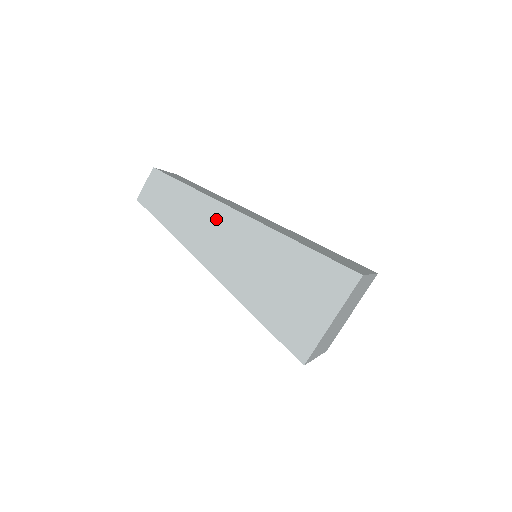
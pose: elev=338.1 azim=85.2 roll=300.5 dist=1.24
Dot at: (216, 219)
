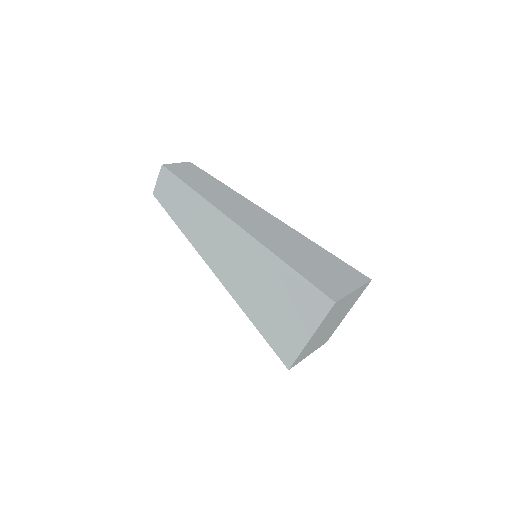
Dot at: (214, 224)
